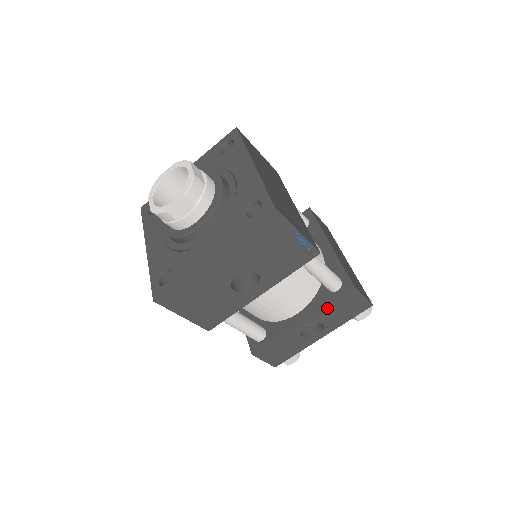
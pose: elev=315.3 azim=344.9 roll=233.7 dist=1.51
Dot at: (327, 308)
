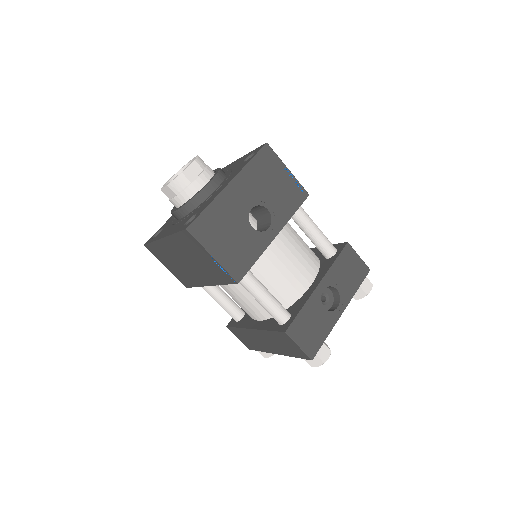
Dot at: (334, 267)
